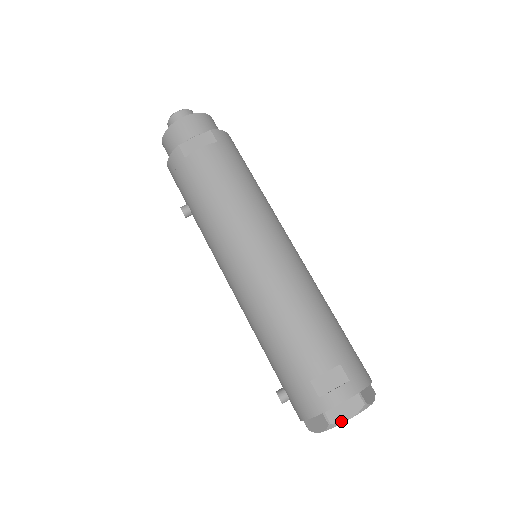
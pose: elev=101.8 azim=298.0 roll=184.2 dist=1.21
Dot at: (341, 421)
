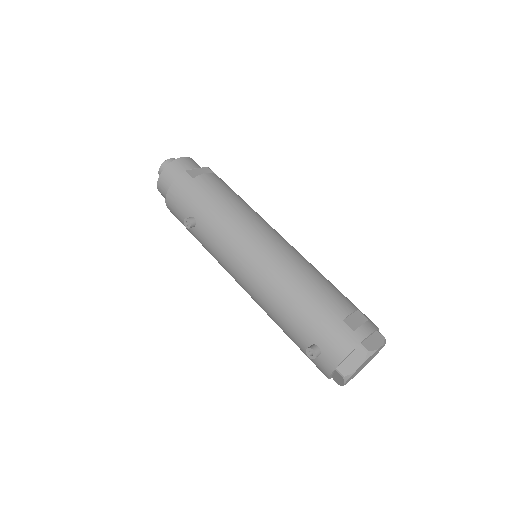
Dot at: (375, 349)
